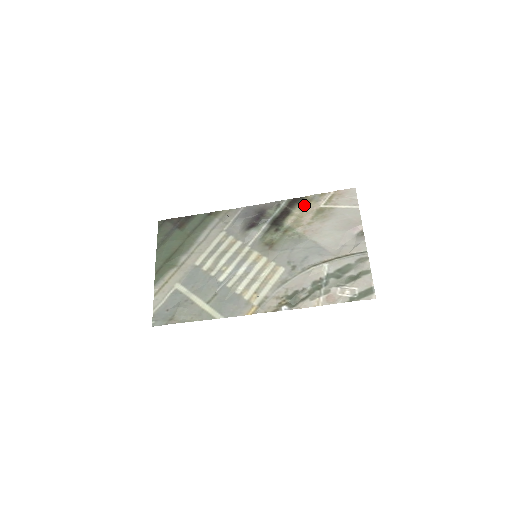
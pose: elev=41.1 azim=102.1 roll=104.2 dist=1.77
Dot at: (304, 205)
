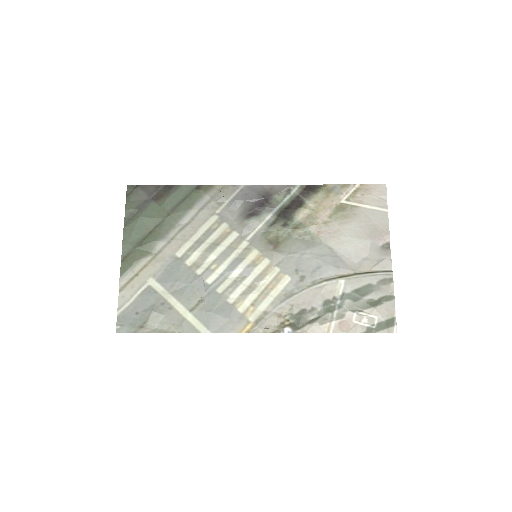
Dot at: (321, 196)
